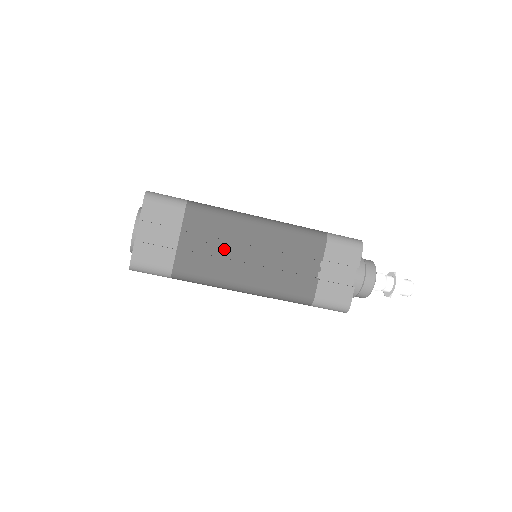
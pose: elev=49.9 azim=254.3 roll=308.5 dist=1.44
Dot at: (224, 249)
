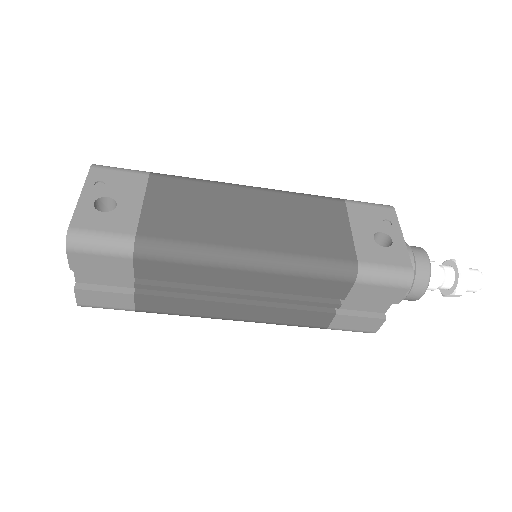
Dot at: (200, 293)
